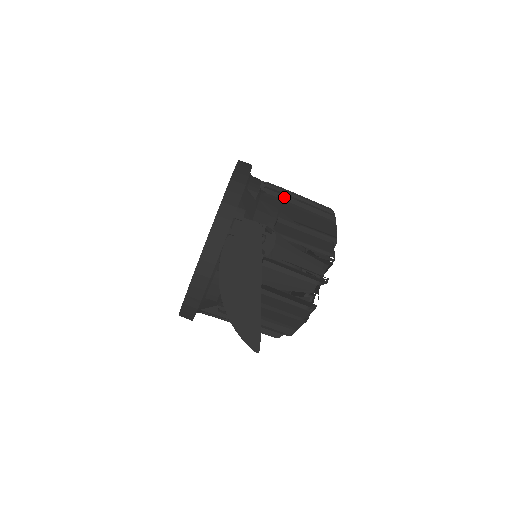
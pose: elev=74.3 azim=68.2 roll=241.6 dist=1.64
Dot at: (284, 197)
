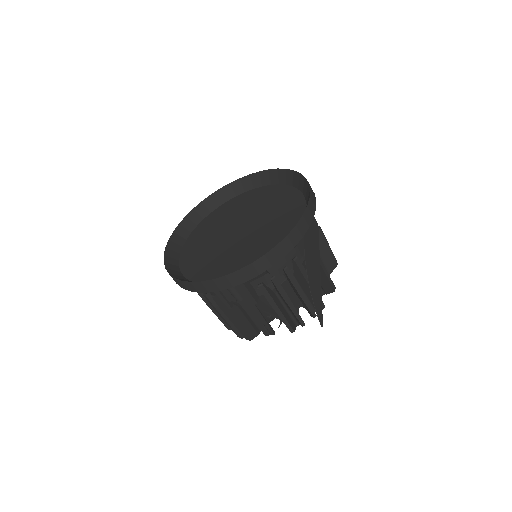
Dot at: occluded
